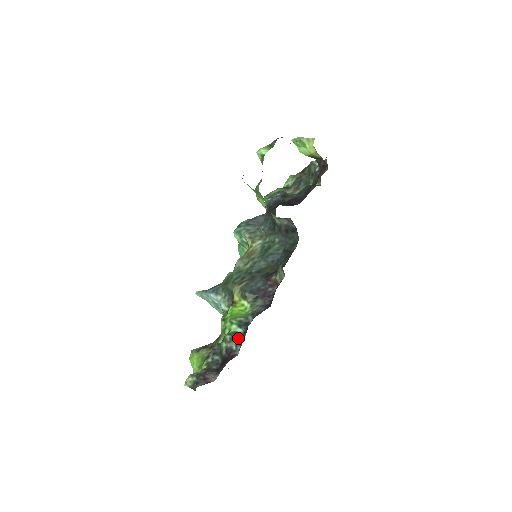
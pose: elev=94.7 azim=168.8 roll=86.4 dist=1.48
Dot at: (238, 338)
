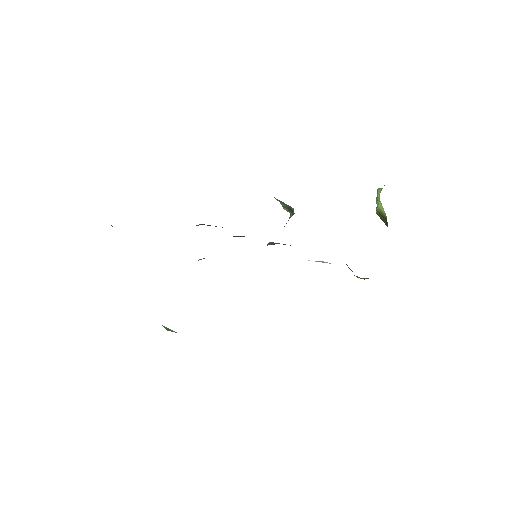
Dot at: occluded
